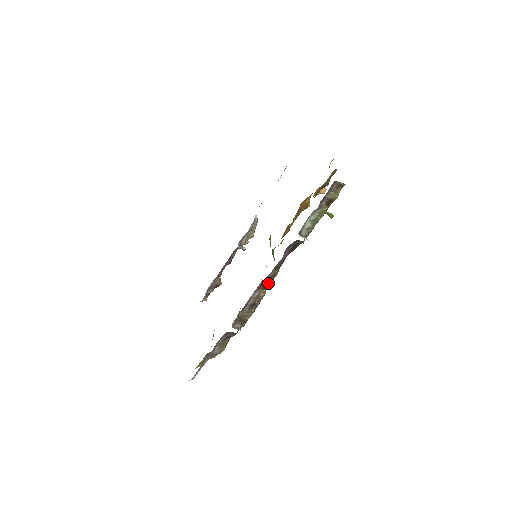
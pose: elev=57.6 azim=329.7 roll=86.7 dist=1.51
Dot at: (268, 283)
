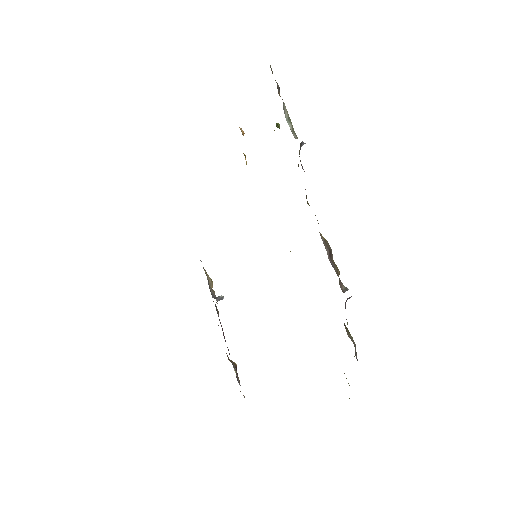
Dot at: occluded
